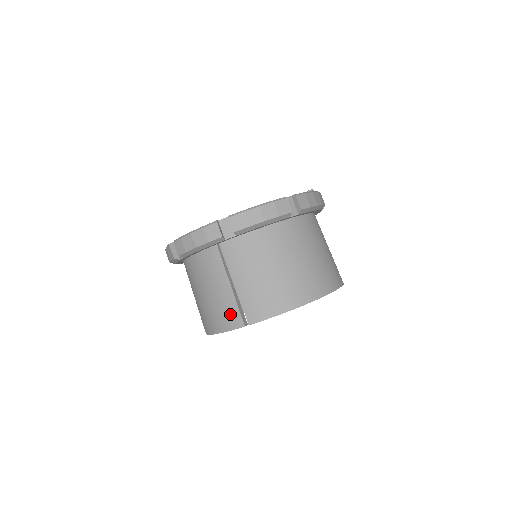
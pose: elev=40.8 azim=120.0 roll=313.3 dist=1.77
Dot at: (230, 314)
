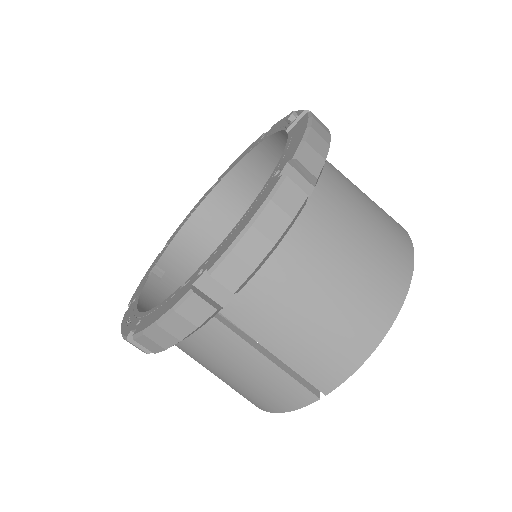
Dot at: (287, 392)
